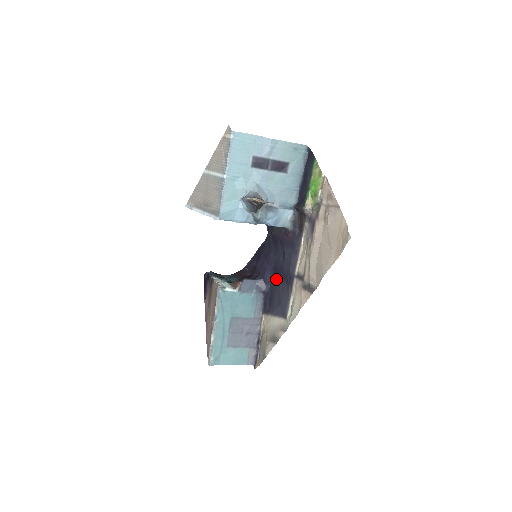
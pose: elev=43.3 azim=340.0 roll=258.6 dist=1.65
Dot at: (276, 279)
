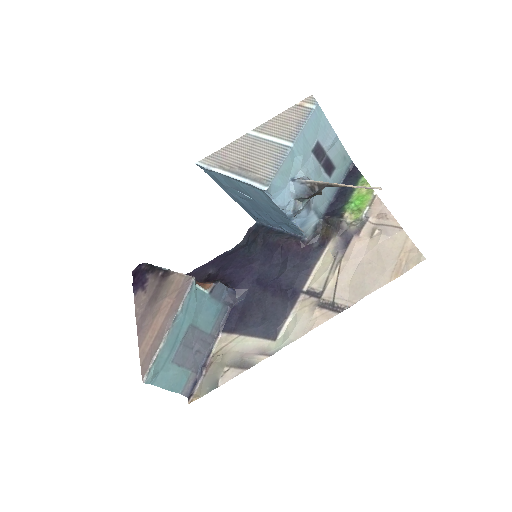
Dot at: (259, 292)
